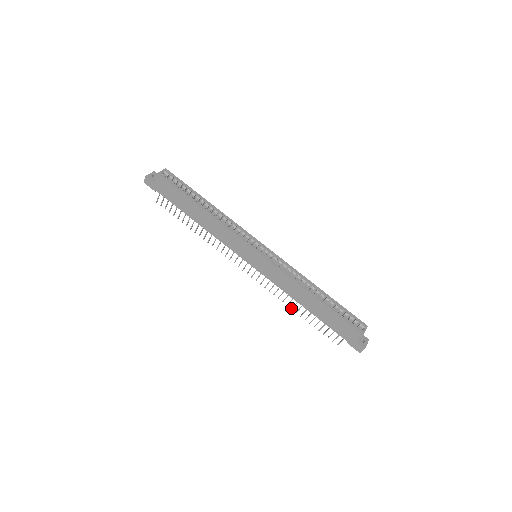
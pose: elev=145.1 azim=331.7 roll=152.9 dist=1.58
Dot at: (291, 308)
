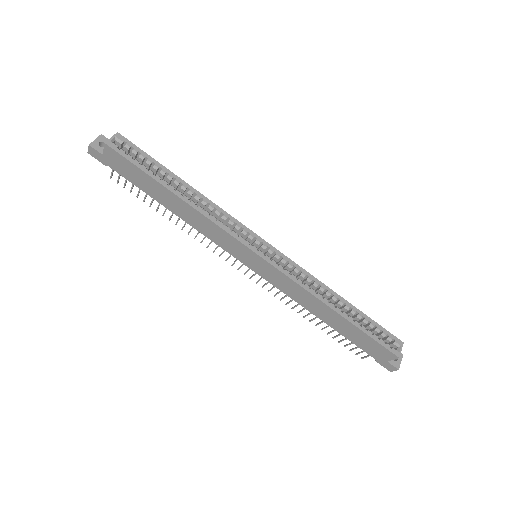
Dot at: (303, 316)
